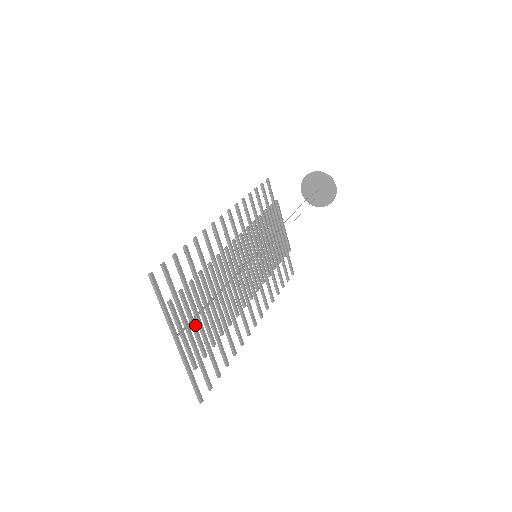
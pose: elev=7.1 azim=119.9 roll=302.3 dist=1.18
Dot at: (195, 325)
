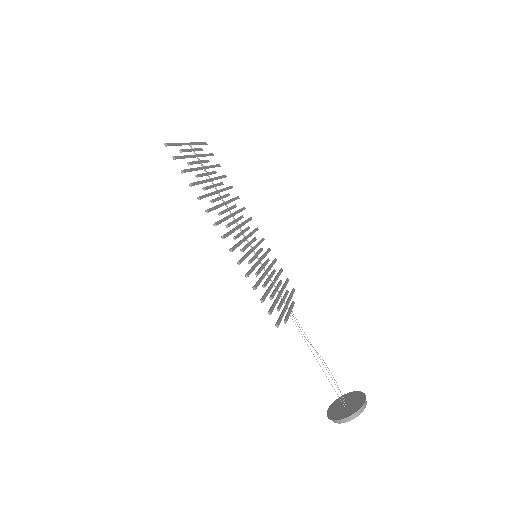
Dot at: (200, 163)
